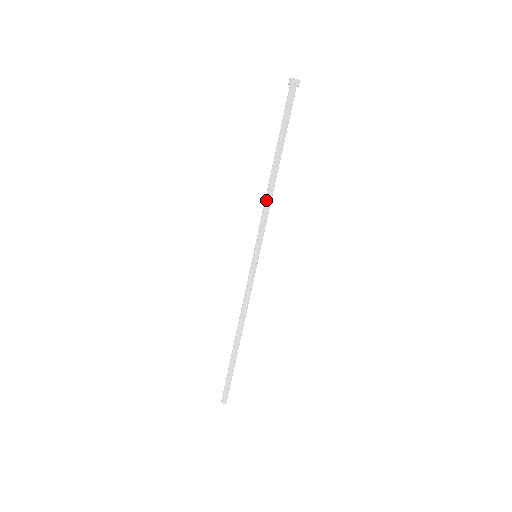
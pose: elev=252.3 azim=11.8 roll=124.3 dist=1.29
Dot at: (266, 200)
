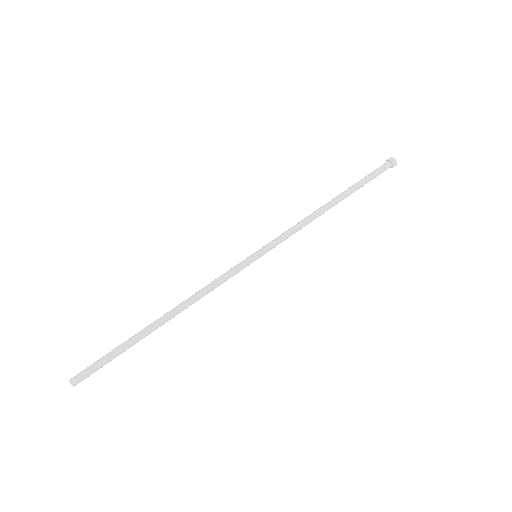
Dot at: (306, 218)
